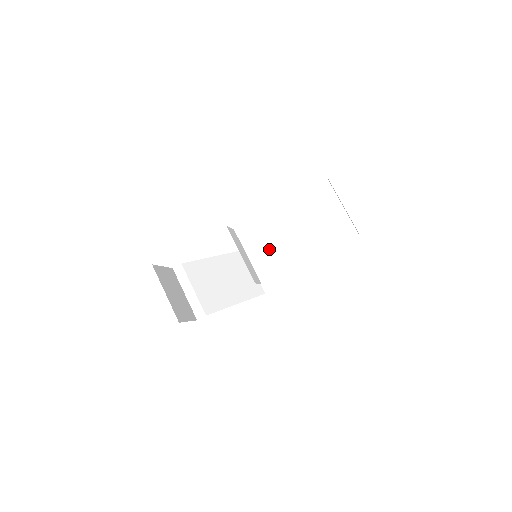
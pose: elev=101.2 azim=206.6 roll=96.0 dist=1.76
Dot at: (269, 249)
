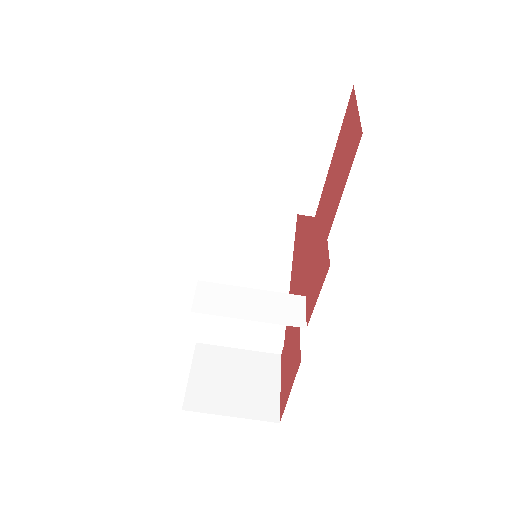
Dot at: occluded
